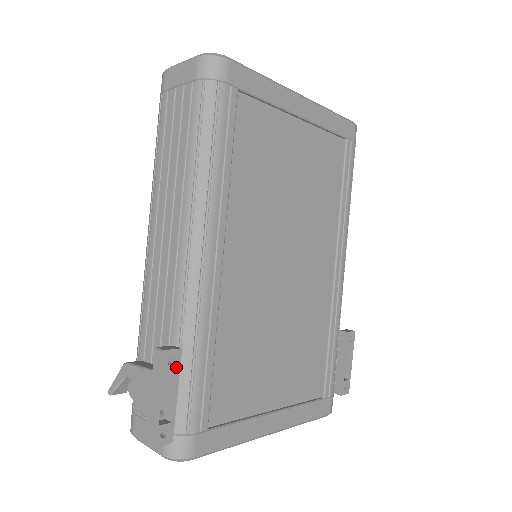
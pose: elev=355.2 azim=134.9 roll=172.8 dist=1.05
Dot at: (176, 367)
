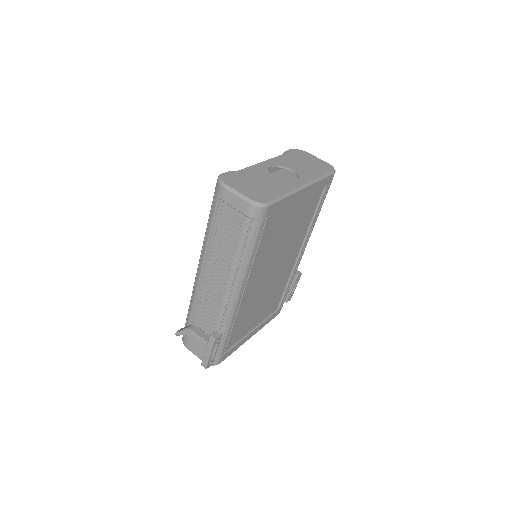
Dot at: (219, 342)
